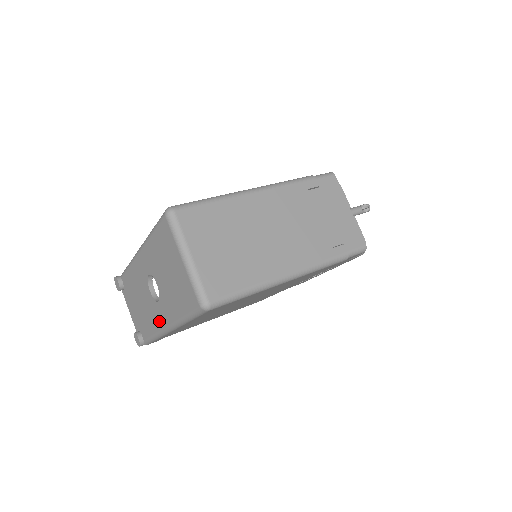
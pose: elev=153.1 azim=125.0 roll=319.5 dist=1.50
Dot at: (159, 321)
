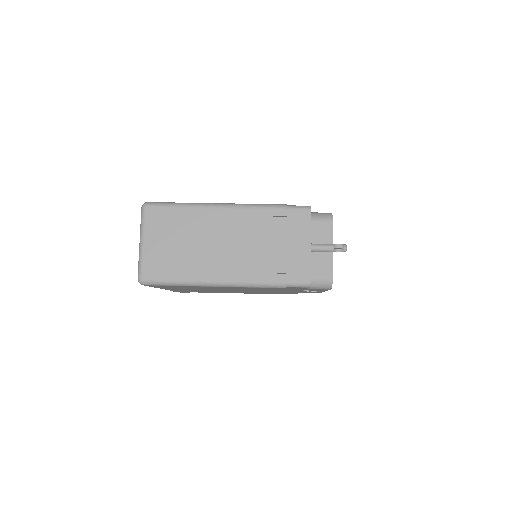
Dot at: occluded
